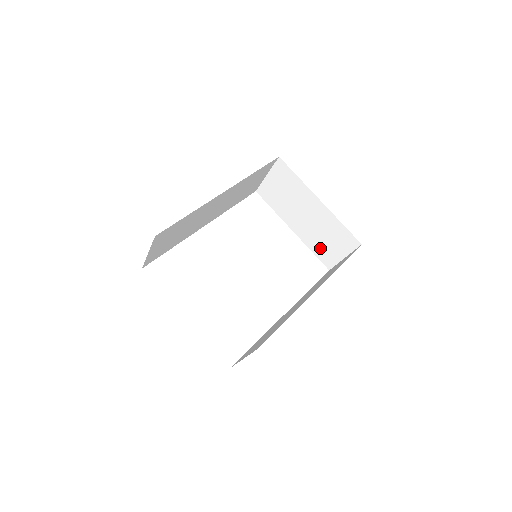
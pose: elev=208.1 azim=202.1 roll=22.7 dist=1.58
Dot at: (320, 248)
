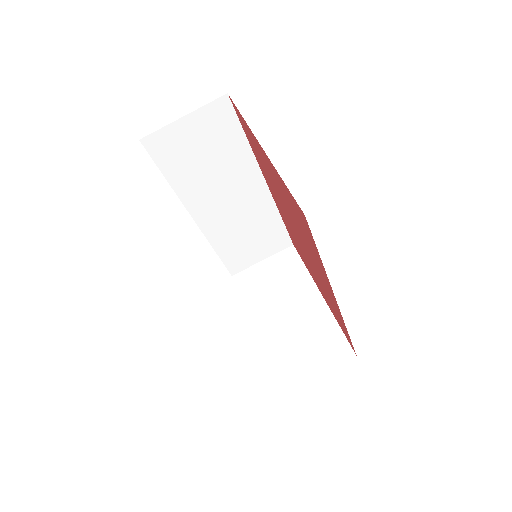
Dot at: (285, 357)
